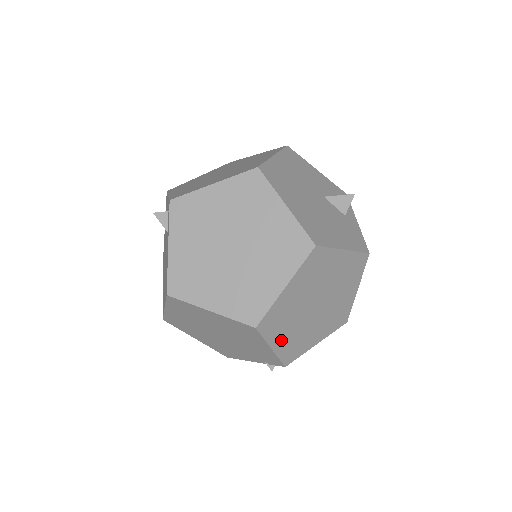
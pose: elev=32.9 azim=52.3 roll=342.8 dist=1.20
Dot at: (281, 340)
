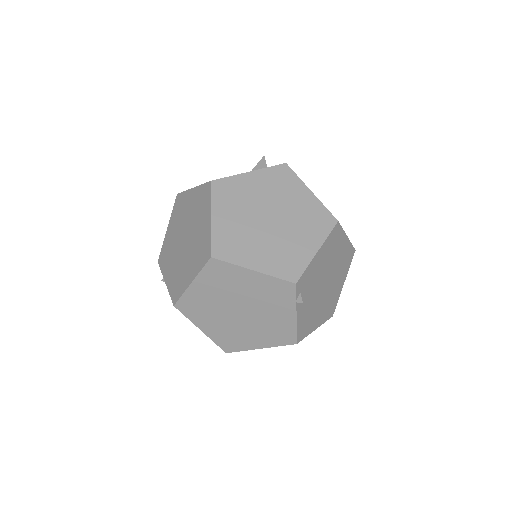
Dot at: (258, 260)
